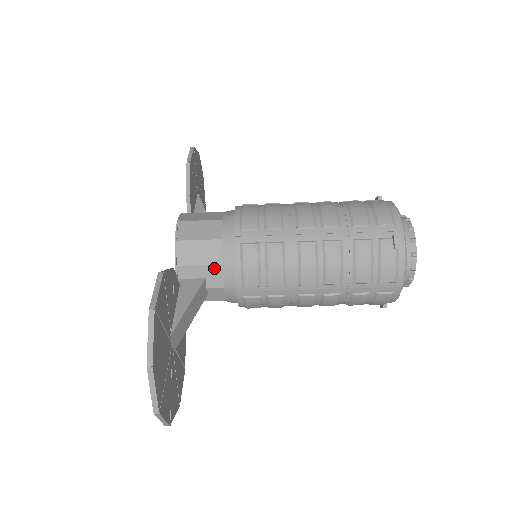
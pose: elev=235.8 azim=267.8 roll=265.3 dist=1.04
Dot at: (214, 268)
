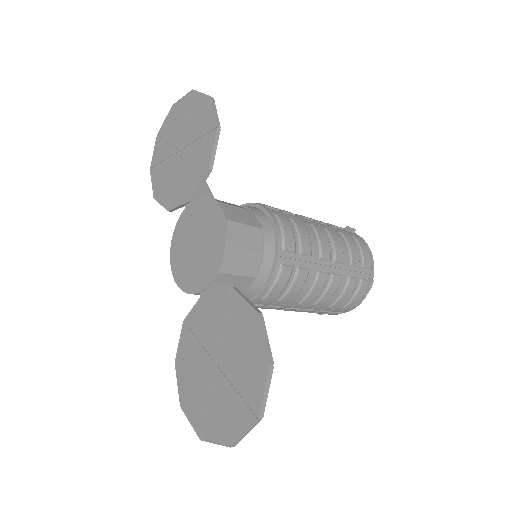
Dot at: (247, 279)
